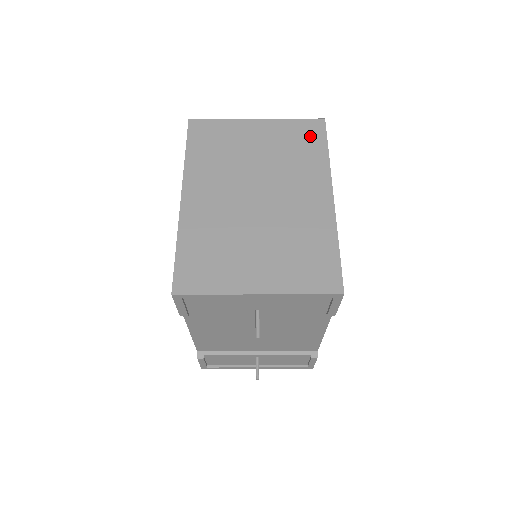
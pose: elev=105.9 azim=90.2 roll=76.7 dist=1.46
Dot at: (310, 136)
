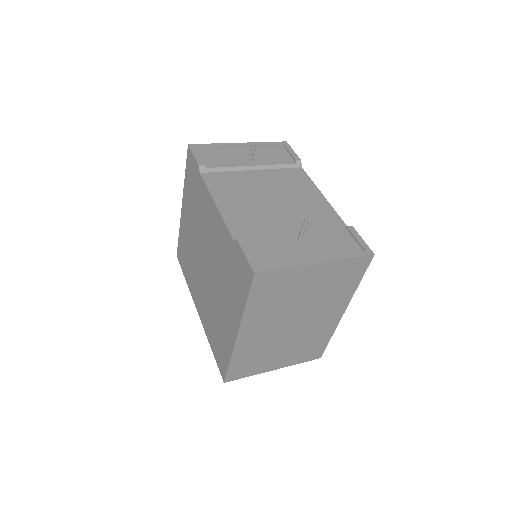
Dot at: occluded
